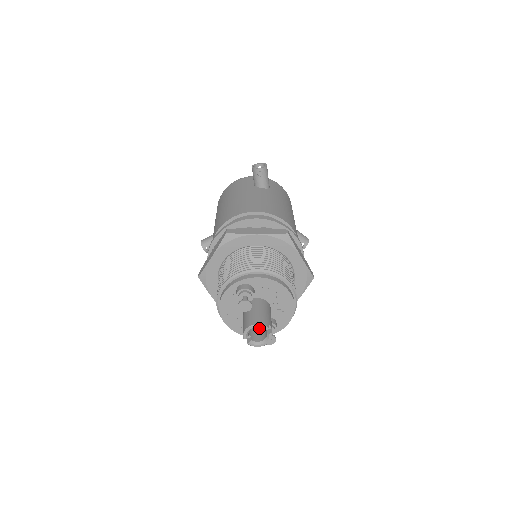
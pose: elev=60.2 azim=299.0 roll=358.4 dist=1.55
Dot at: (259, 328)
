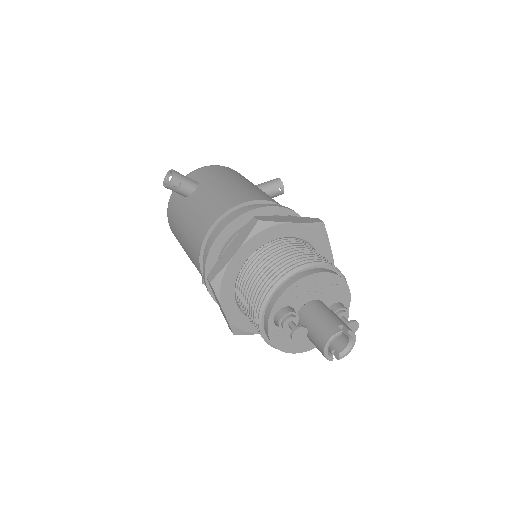
Dot at: occluded
